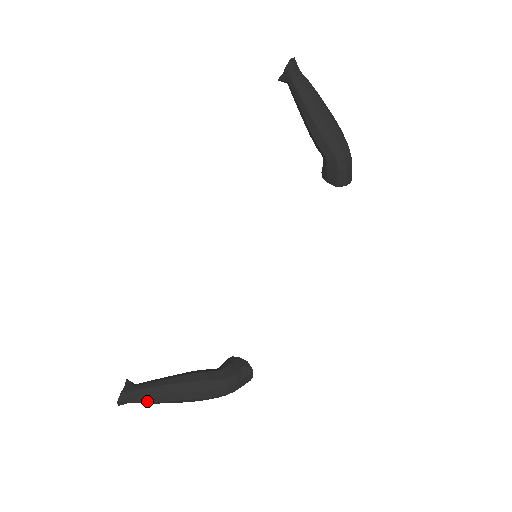
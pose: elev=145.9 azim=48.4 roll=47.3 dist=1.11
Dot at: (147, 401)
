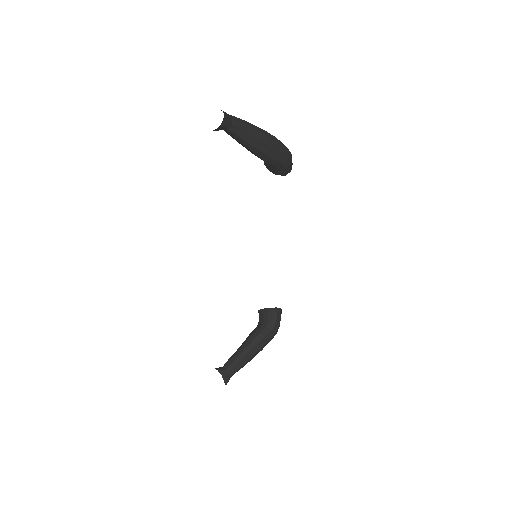
Dot at: occluded
